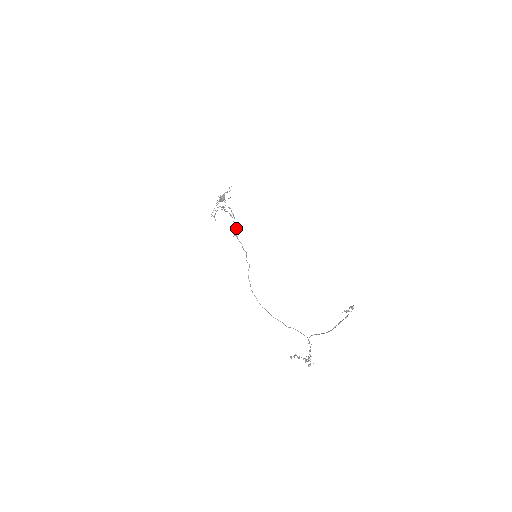
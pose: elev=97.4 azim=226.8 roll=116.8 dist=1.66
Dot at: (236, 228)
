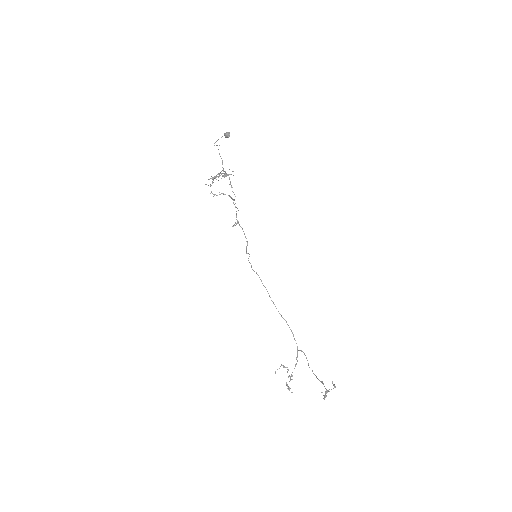
Dot at: occluded
